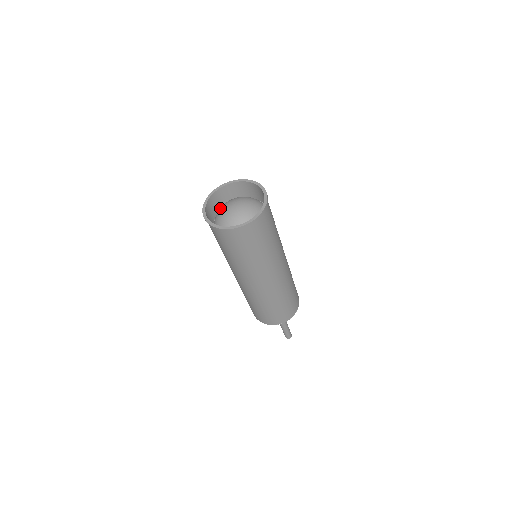
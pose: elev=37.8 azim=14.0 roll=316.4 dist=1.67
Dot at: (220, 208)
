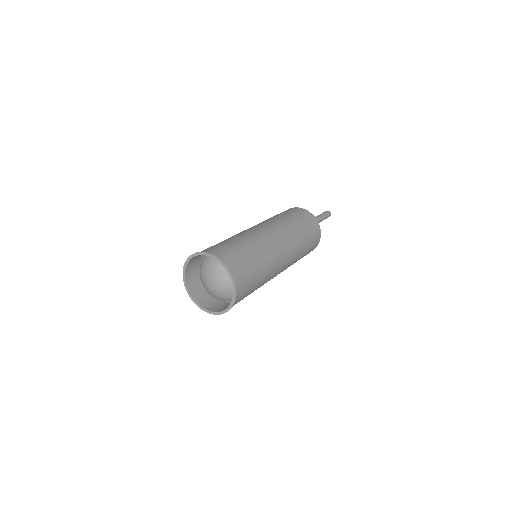
Dot at: (204, 261)
